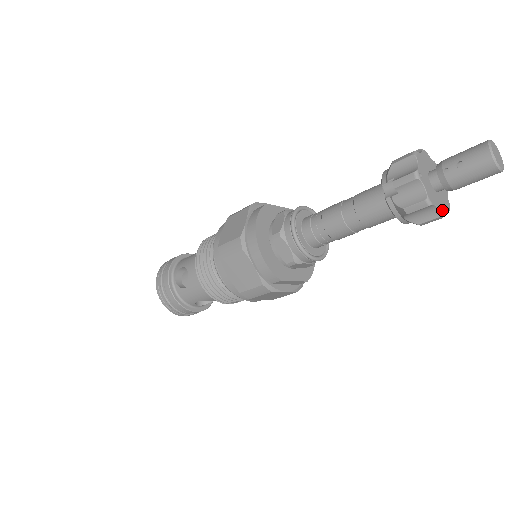
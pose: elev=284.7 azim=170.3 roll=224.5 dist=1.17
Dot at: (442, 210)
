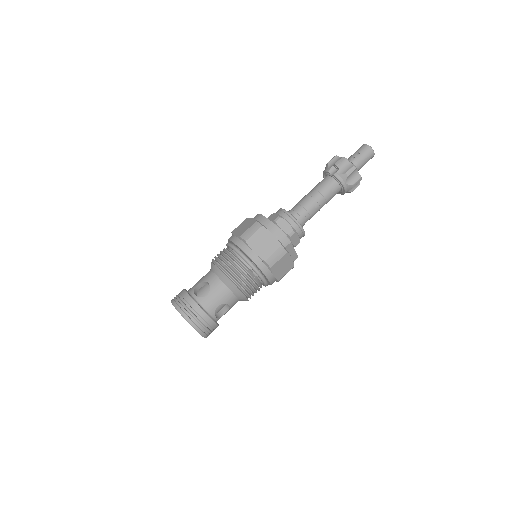
Dot at: (360, 176)
